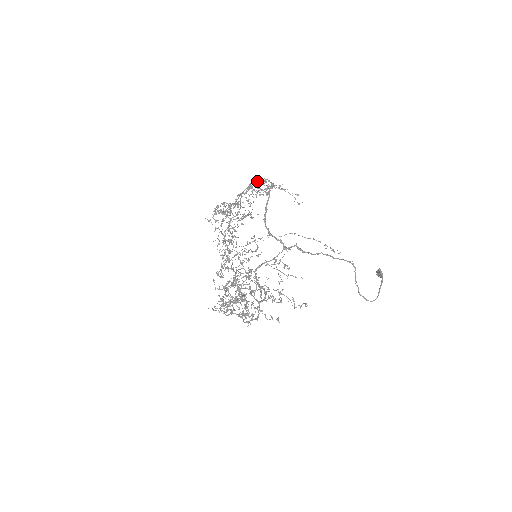
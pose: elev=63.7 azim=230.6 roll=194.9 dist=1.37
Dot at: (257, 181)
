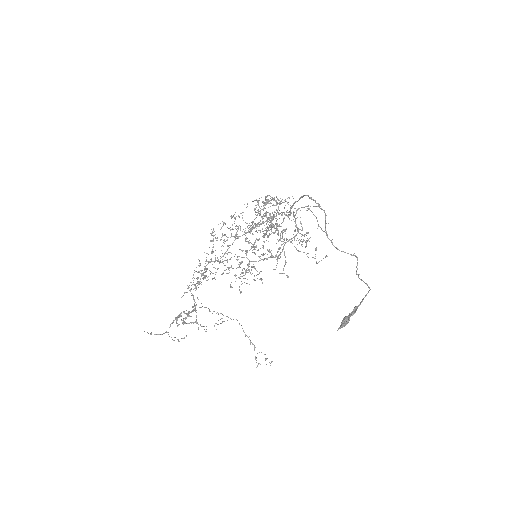
Dot at: (266, 220)
